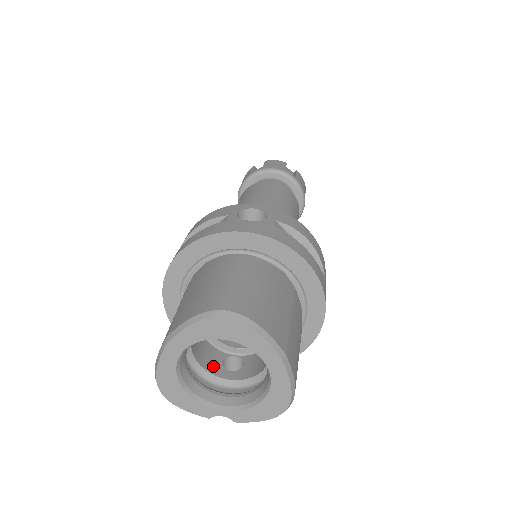
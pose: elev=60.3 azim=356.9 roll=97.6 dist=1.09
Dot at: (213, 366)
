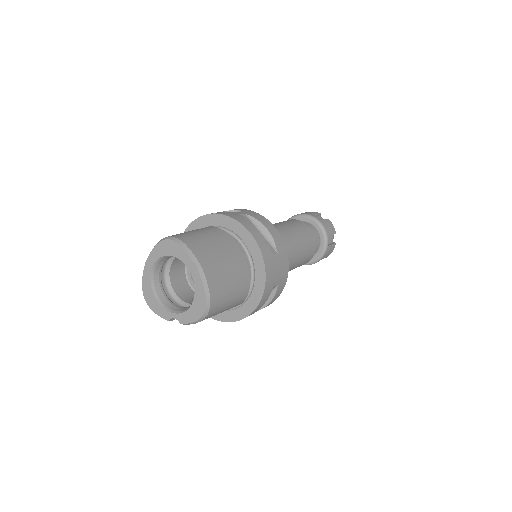
Dot at: (185, 297)
